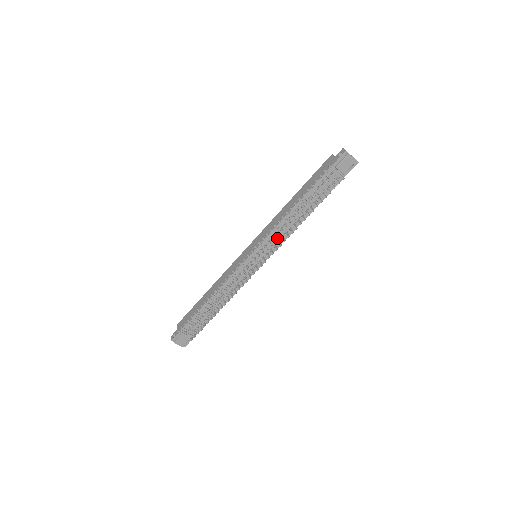
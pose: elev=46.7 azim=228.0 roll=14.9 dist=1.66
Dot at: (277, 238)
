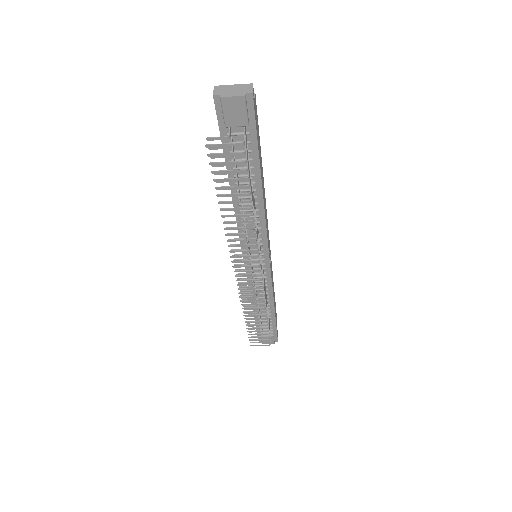
Dot at: (254, 235)
